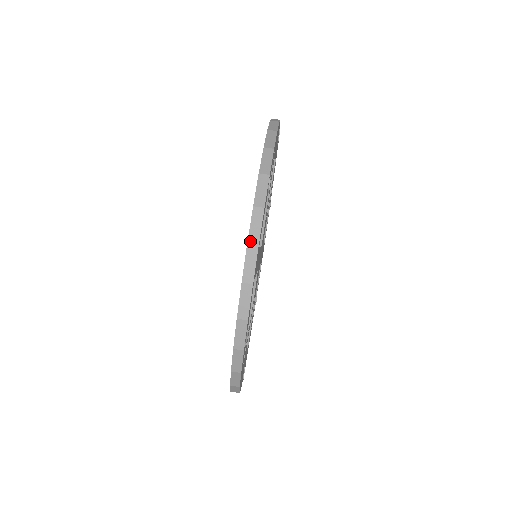
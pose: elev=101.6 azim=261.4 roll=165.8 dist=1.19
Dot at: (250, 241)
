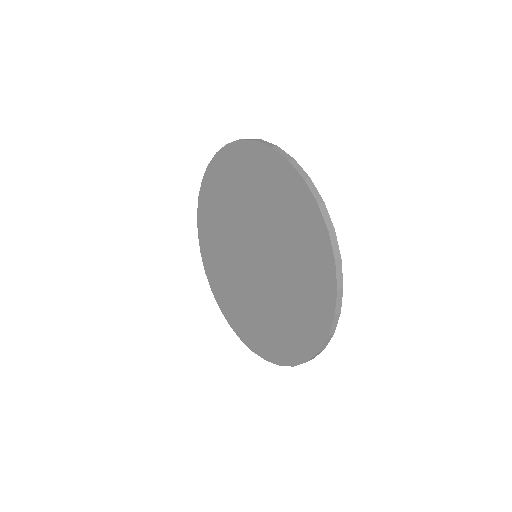
Dot at: (271, 146)
